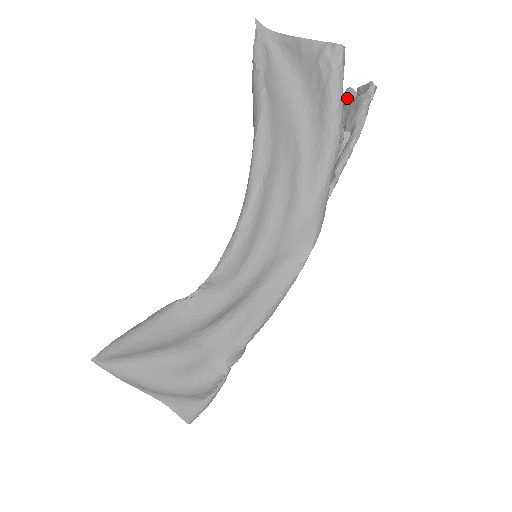
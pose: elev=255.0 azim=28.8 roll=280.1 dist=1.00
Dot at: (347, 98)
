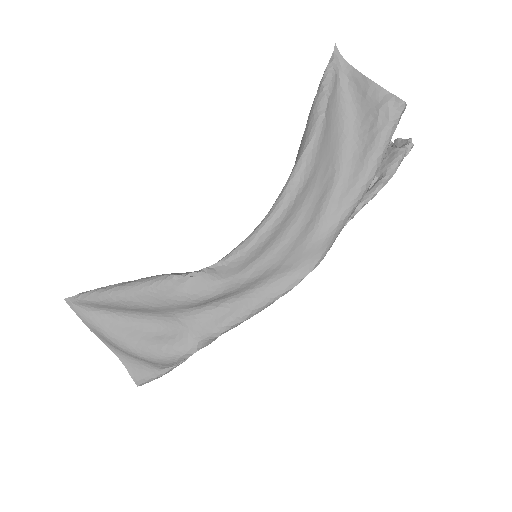
Dot at: occluded
